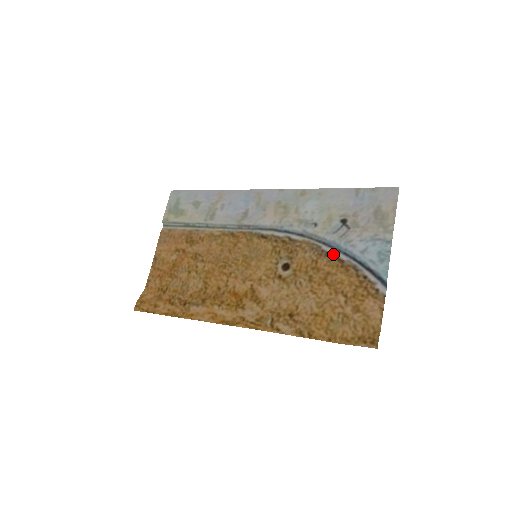
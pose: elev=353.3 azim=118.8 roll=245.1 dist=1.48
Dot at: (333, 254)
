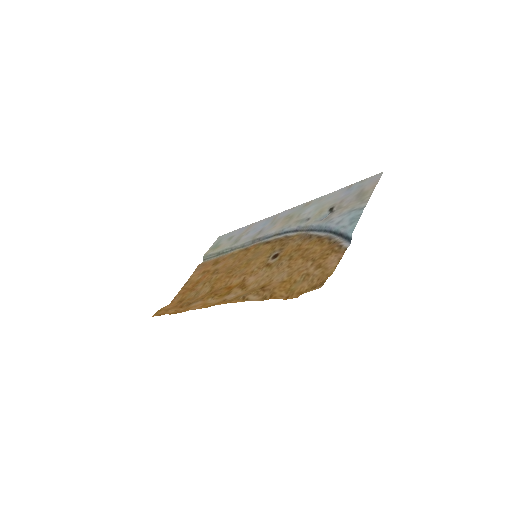
Dot at: (315, 234)
